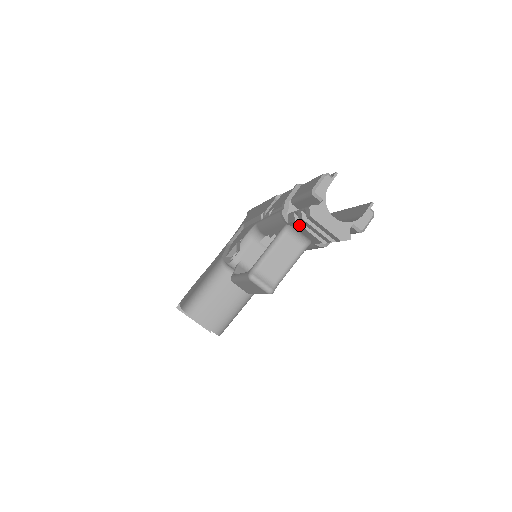
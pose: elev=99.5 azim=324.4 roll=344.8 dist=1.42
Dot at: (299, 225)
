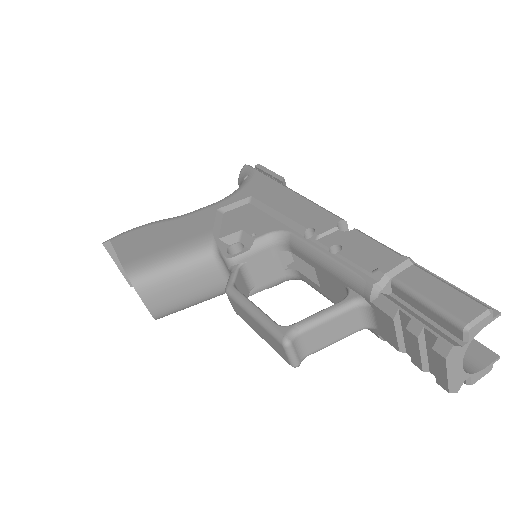
Dot at: (392, 323)
